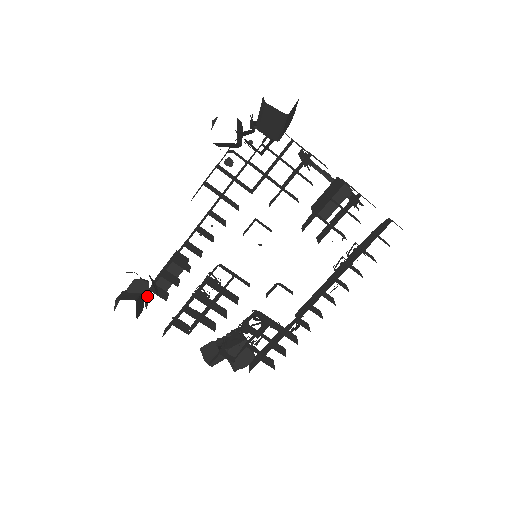
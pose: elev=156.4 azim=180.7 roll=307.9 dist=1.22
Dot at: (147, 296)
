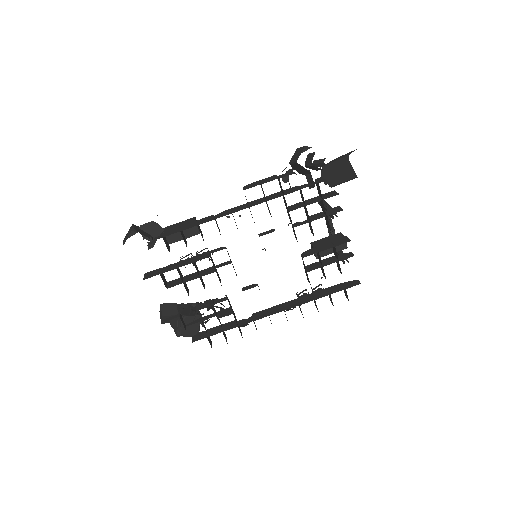
Dot at: (153, 240)
